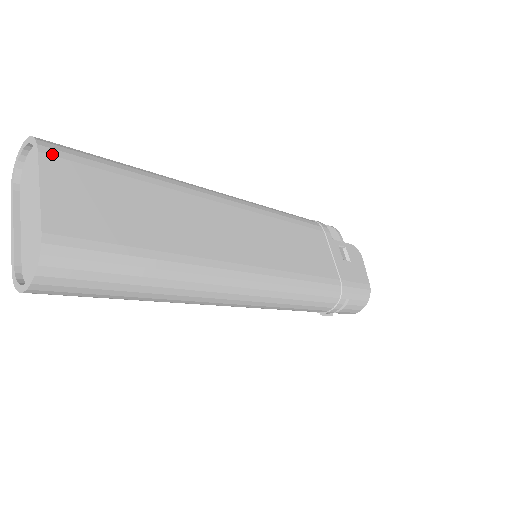
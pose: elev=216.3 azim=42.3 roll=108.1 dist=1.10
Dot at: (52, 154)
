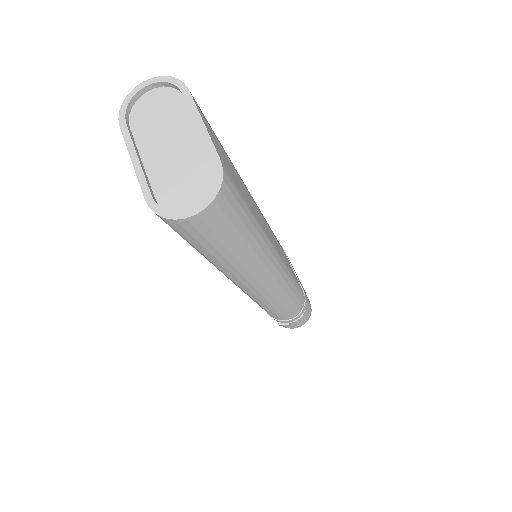
Dot at: (193, 97)
